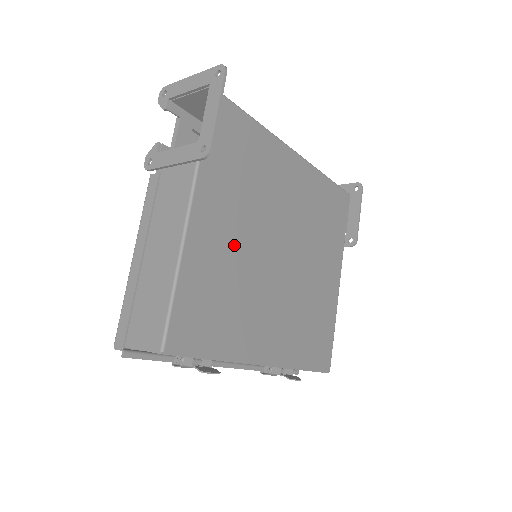
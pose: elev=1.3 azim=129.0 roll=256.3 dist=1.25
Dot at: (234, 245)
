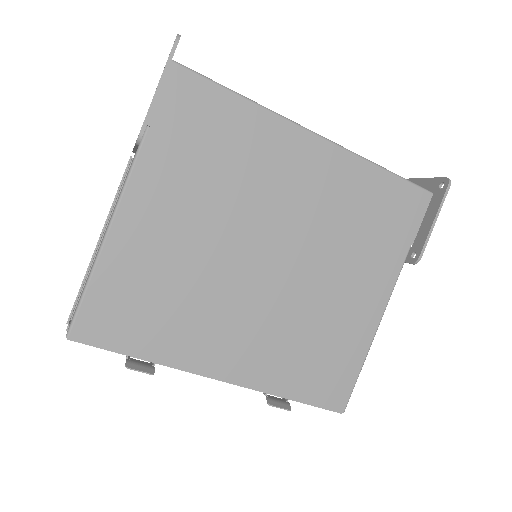
Dot at: (185, 242)
